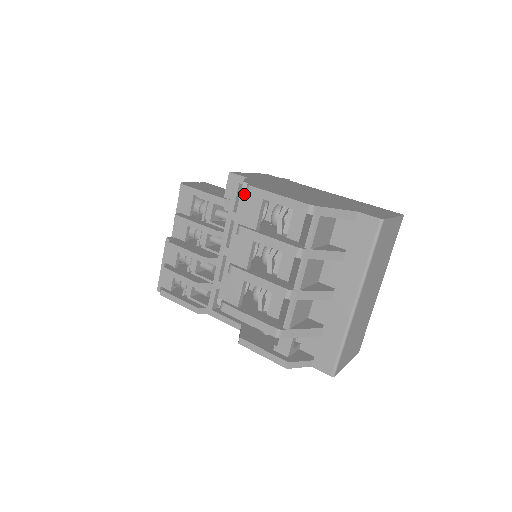
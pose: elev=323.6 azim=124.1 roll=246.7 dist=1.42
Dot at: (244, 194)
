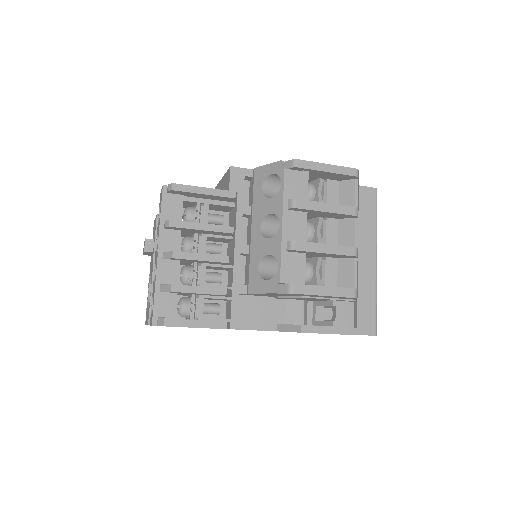
Dot at: (288, 170)
